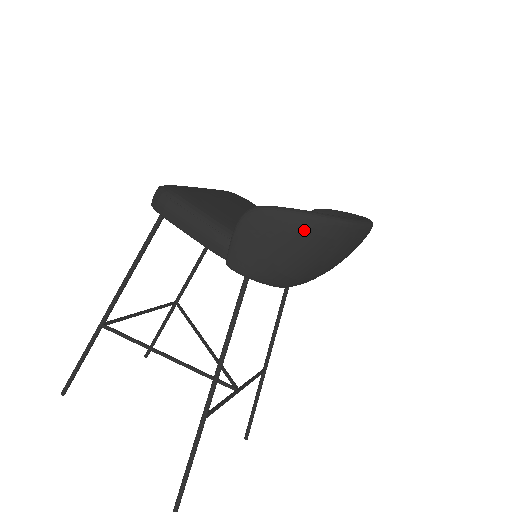
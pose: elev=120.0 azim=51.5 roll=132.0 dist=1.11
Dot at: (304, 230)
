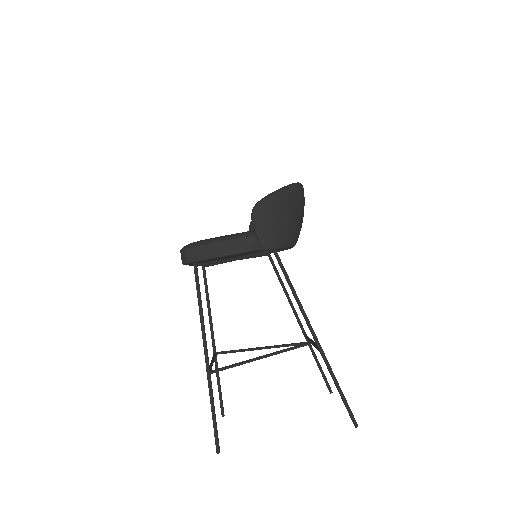
Dot at: (286, 198)
